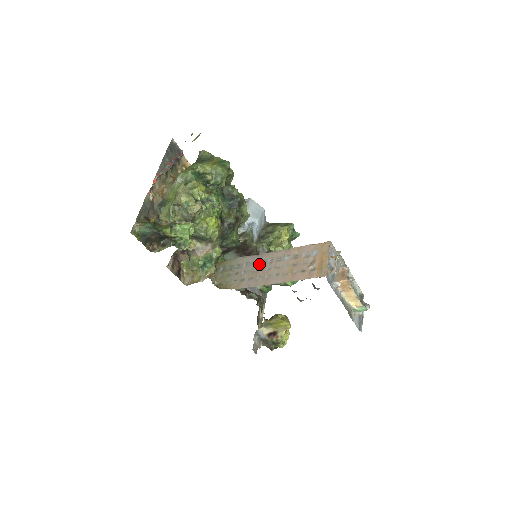
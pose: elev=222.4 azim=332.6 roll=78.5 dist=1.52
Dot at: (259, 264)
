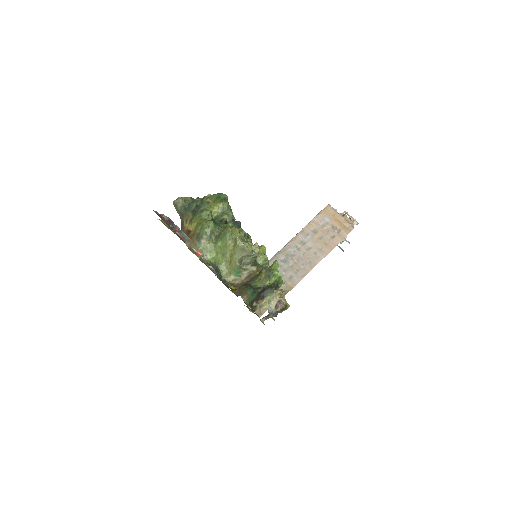
Dot at: (291, 257)
